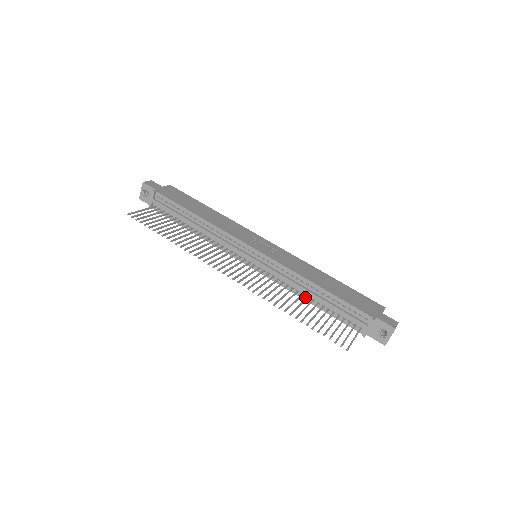
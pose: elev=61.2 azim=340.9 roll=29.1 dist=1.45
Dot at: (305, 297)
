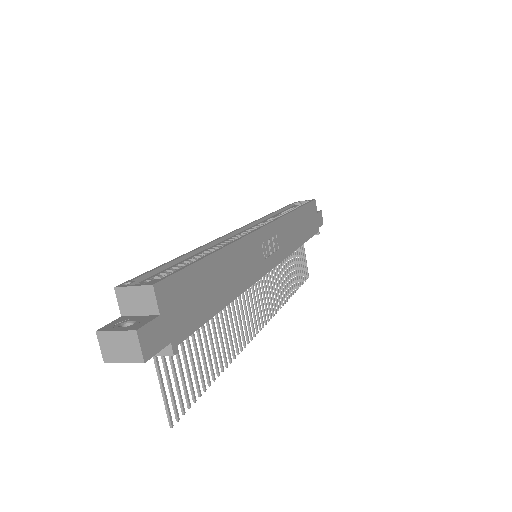
Dot at: occluded
